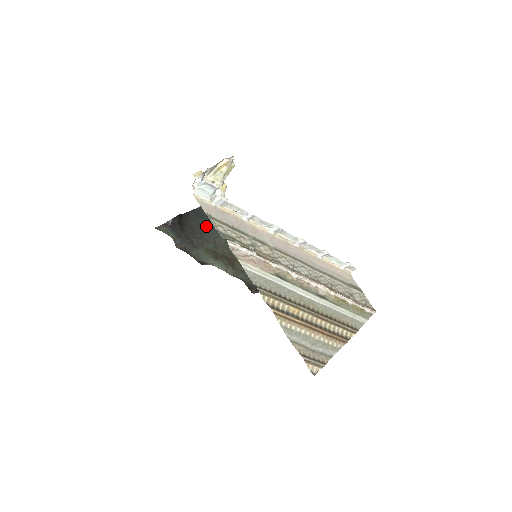
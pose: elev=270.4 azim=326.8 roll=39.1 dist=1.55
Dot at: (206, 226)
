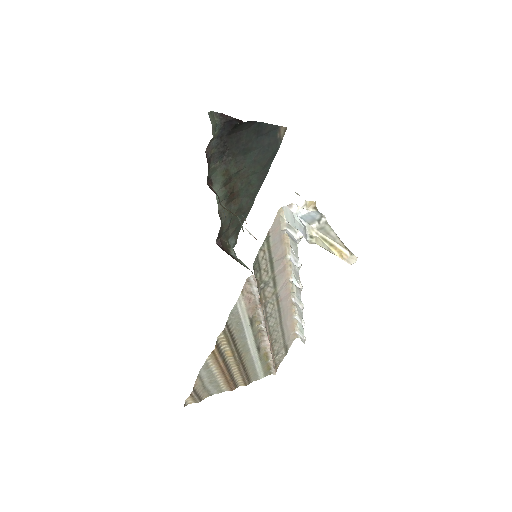
Dot at: (252, 148)
